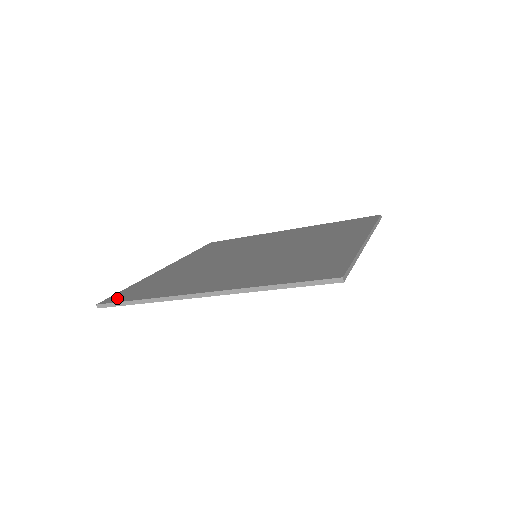
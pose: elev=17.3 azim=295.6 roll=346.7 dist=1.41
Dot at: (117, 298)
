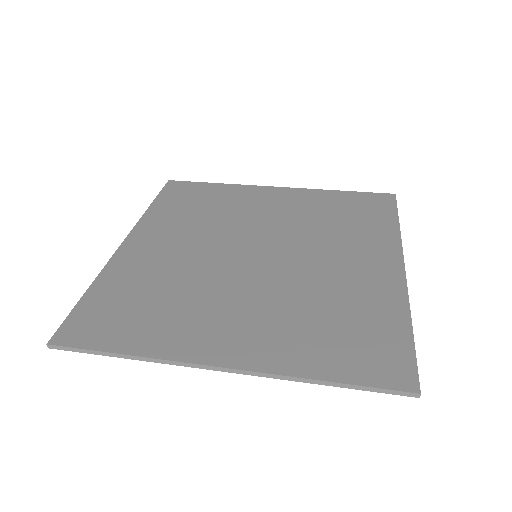
Dot at: (77, 333)
